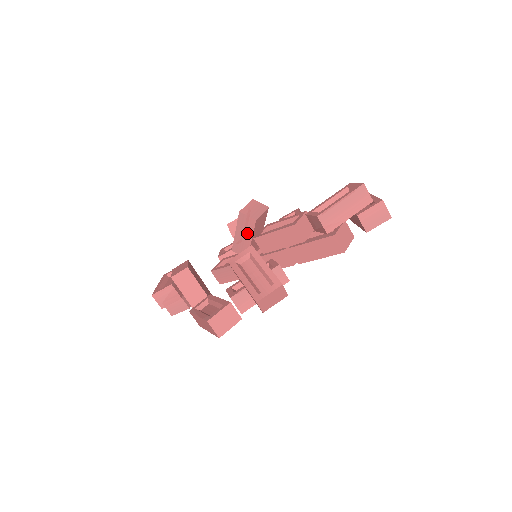
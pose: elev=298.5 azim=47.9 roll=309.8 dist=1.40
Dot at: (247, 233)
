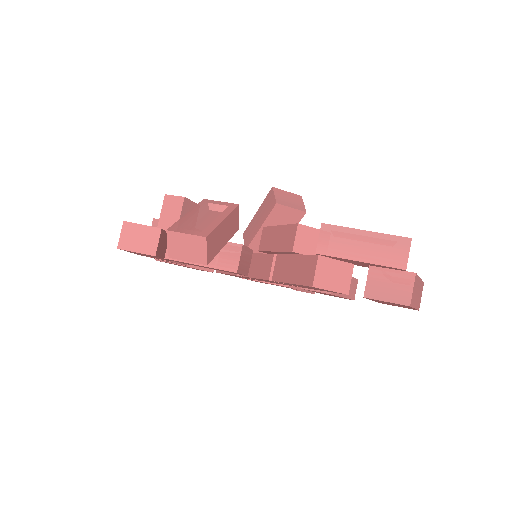
Dot at: (263, 217)
